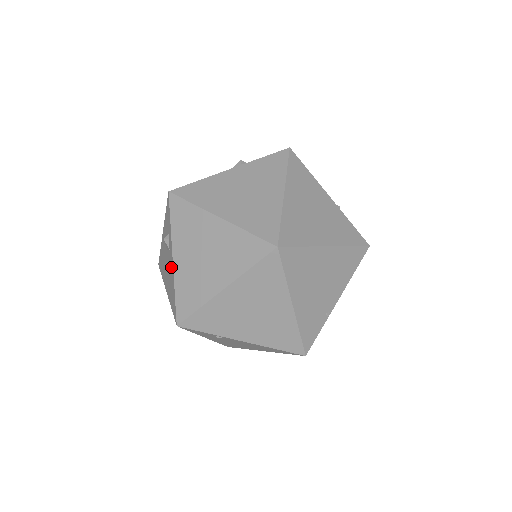
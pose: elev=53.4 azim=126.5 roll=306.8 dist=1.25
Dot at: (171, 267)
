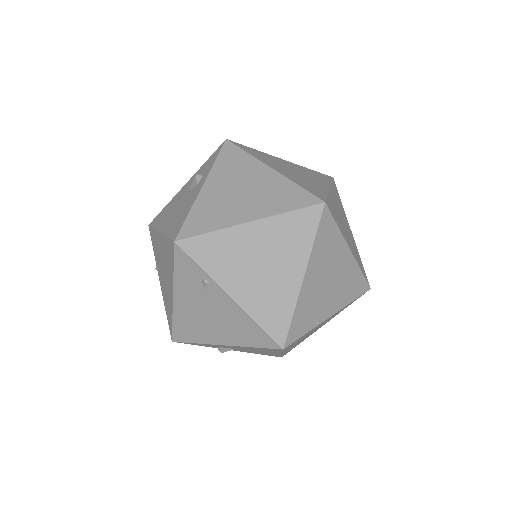
Dot at: (193, 196)
